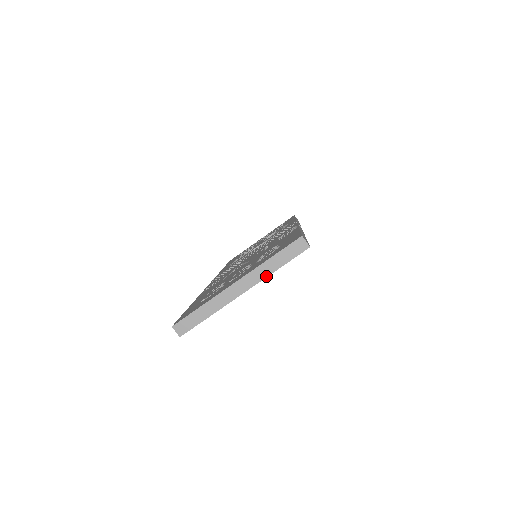
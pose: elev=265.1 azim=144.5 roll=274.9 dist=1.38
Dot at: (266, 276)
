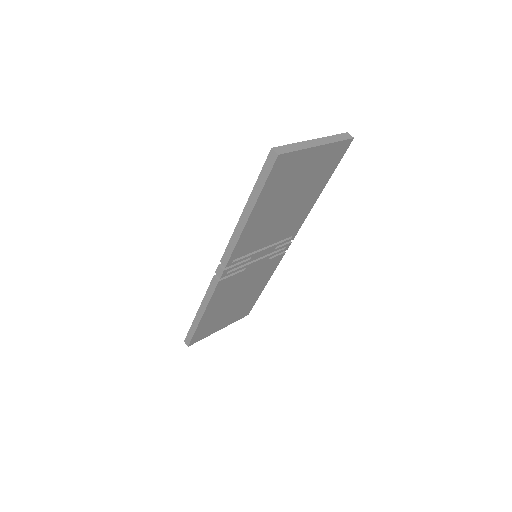
Dot at: (332, 142)
